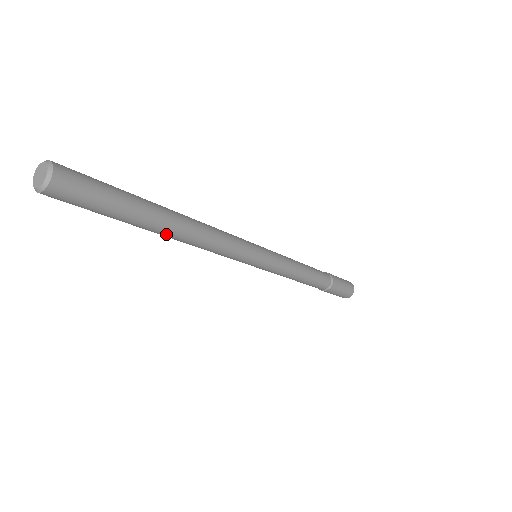
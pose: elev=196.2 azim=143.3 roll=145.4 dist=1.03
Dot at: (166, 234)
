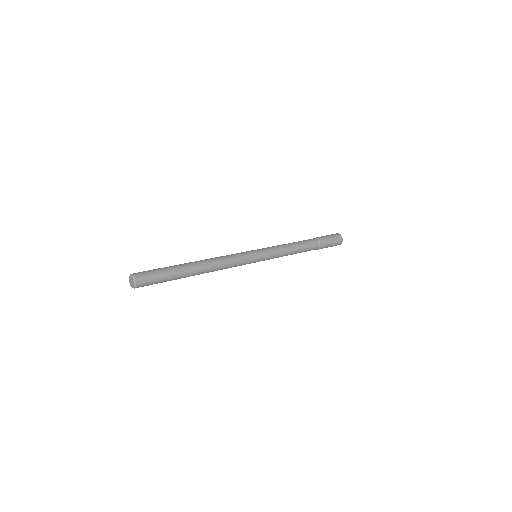
Dot at: (197, 274)
